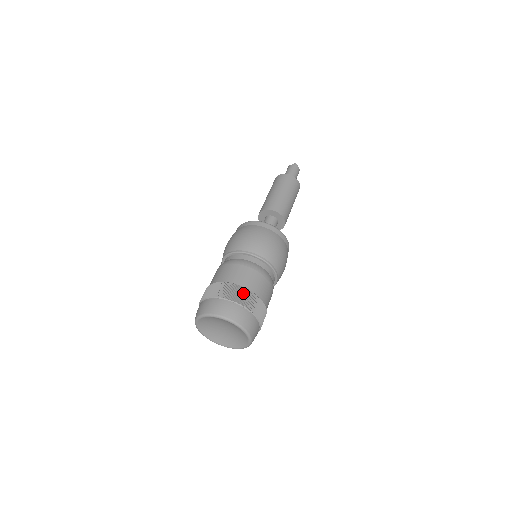
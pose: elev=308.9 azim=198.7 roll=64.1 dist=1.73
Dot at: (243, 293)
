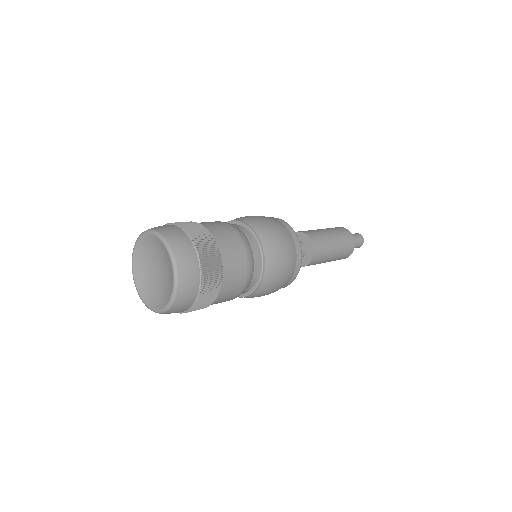
Dot at: (210, 244)
